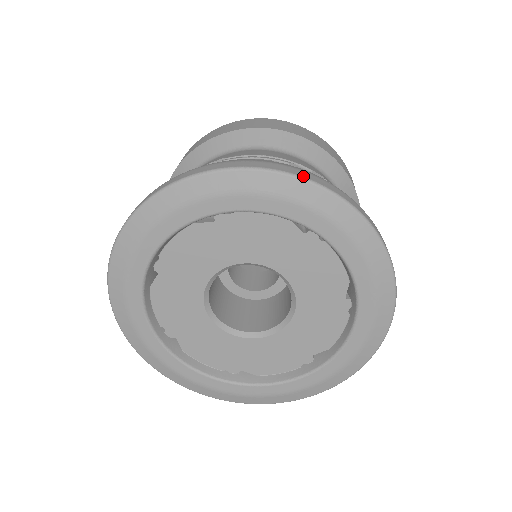
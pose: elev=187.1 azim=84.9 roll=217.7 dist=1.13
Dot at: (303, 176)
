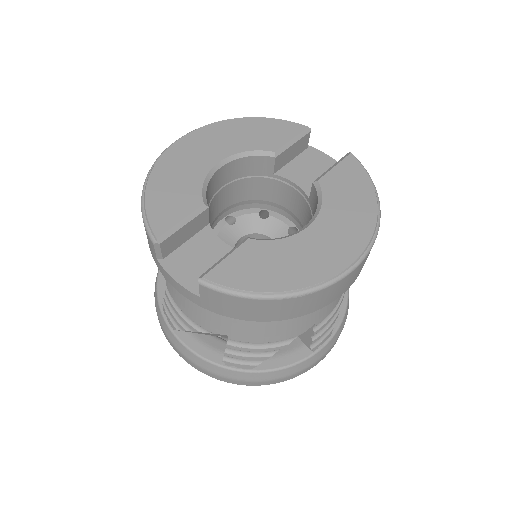
Dot at: occluded
